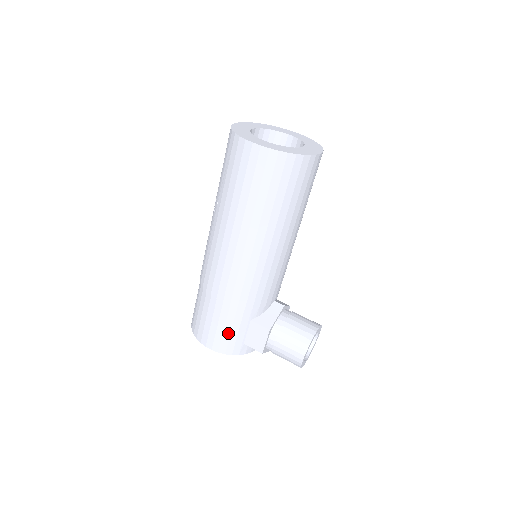
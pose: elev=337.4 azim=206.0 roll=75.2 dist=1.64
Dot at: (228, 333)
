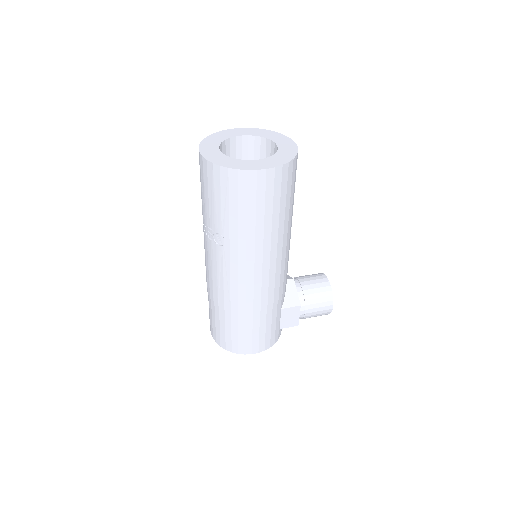
Dot at: (269, 331)
